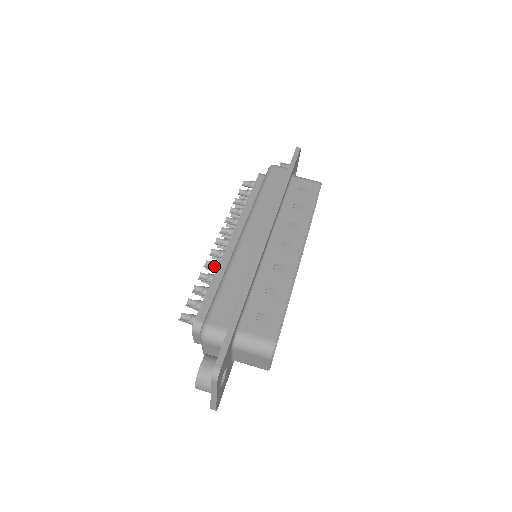
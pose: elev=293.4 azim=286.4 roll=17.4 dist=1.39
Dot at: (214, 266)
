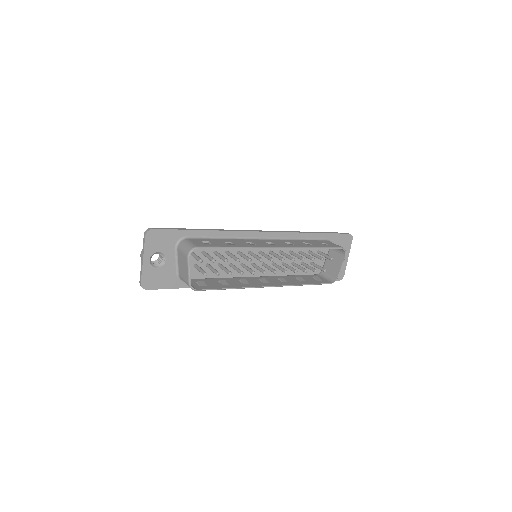
Dot at: occluded
